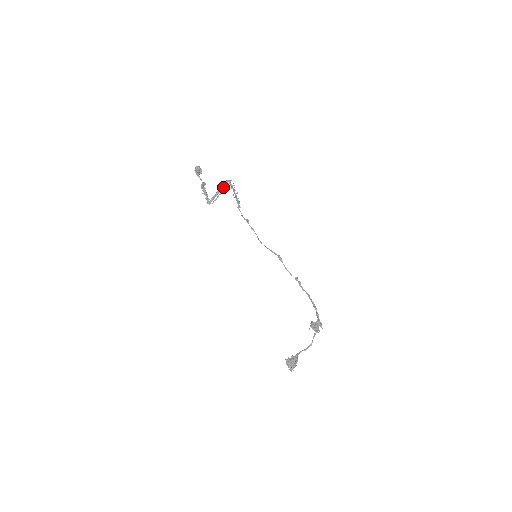
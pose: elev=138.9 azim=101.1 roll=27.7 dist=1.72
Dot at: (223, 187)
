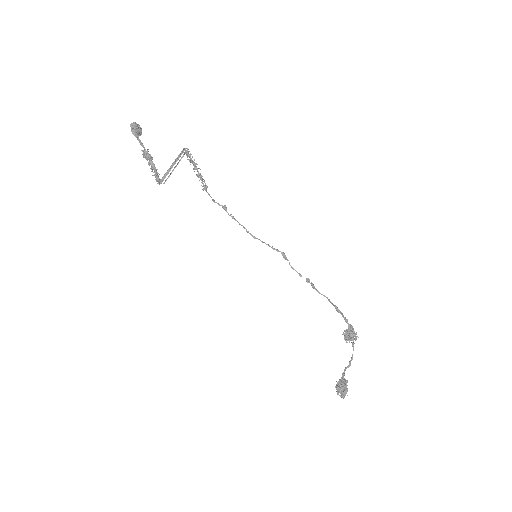
Dot at: (177, 158)
